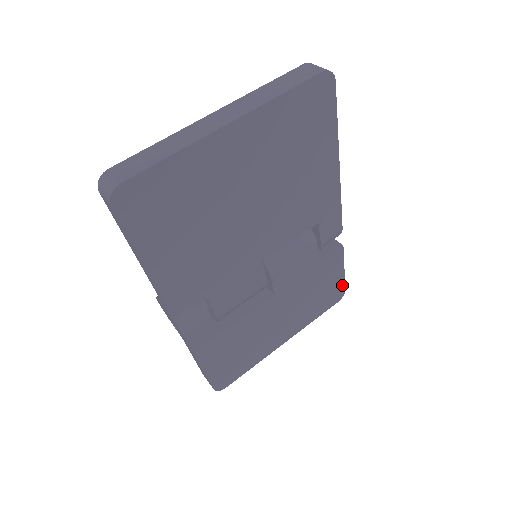
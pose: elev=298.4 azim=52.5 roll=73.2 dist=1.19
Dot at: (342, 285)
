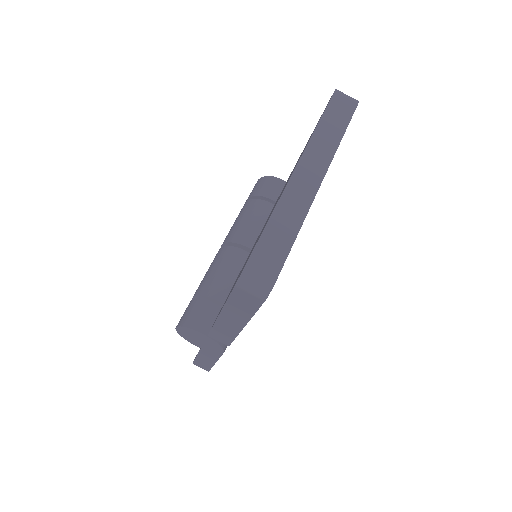
Dot at: occluded
